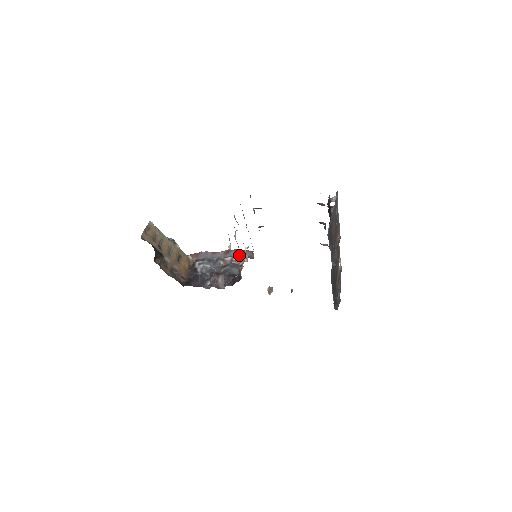
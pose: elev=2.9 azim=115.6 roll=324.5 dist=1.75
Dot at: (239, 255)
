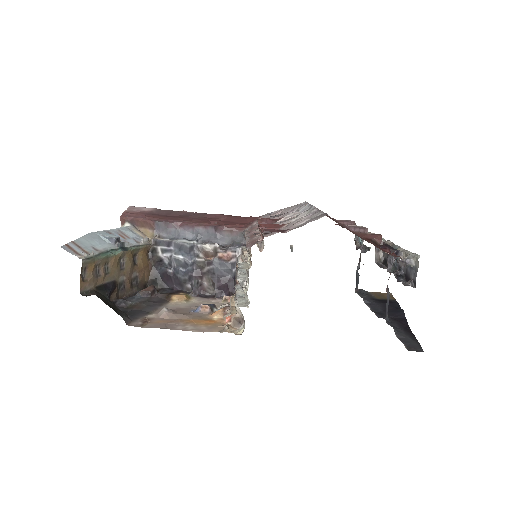
Dot at: (223, 237)
